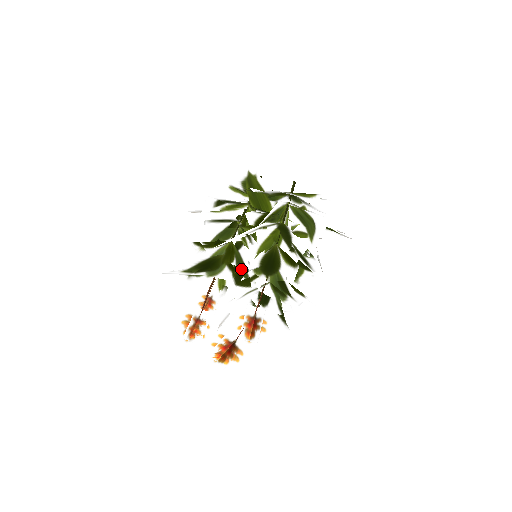
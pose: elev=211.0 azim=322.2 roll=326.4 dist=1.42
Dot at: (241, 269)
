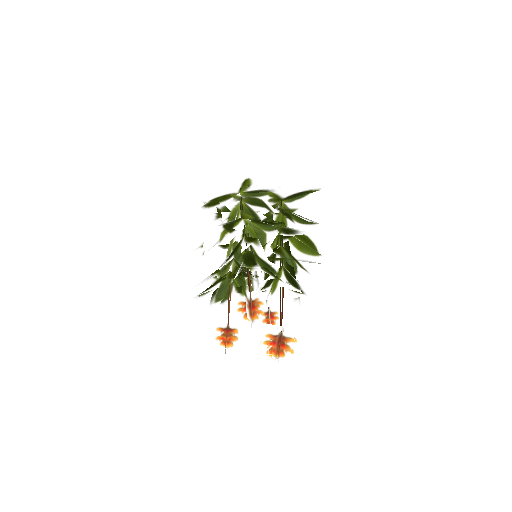
Dot at: (221, 271)
